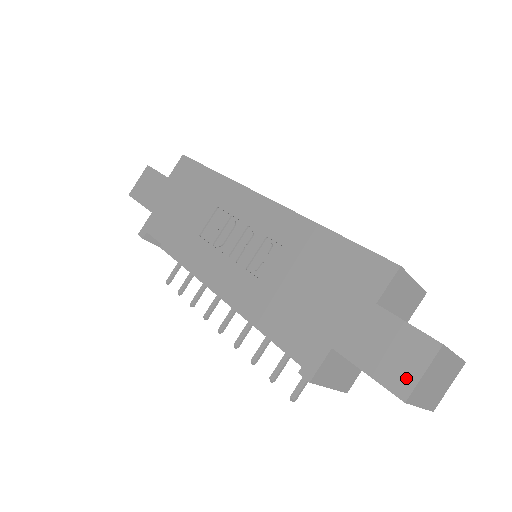
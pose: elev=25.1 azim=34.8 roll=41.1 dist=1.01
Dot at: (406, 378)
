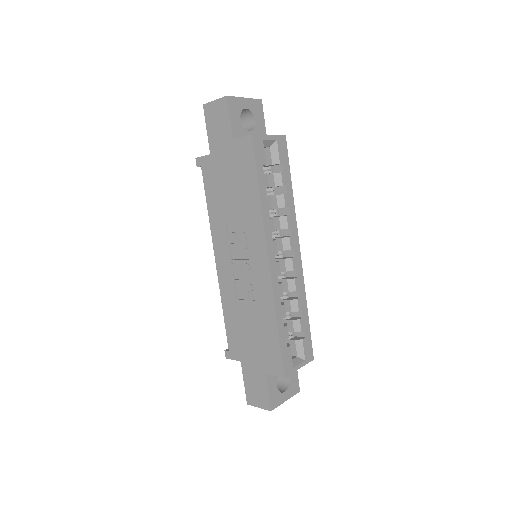
Dot at: (253, 401)
